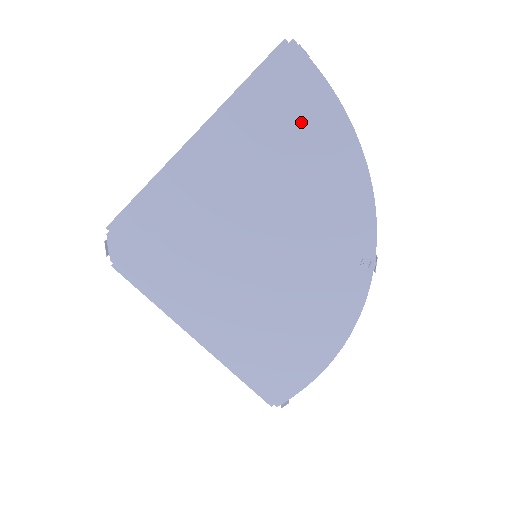
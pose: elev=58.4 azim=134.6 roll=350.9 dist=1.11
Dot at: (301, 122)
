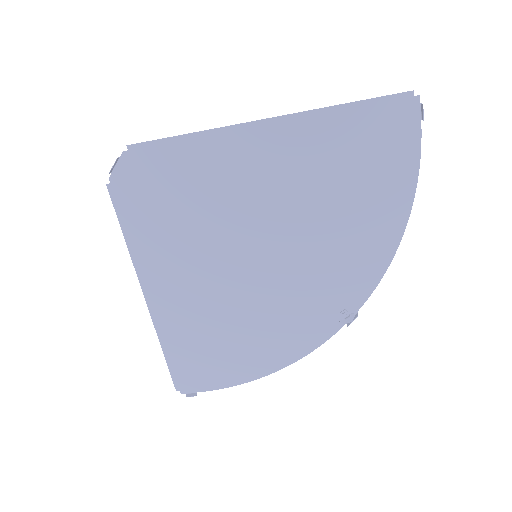
Dot at: (376, 168)
